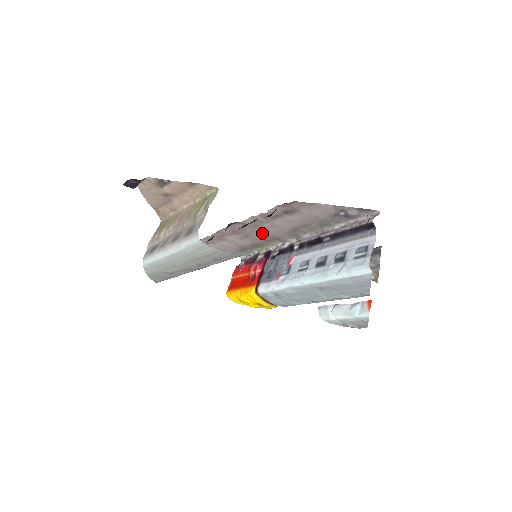
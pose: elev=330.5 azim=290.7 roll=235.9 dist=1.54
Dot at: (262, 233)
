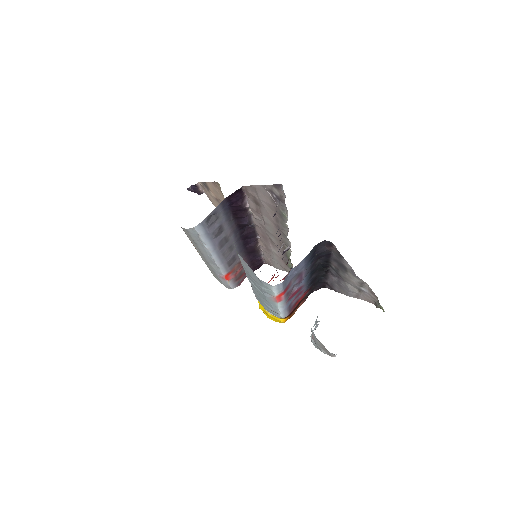
Dot at: (273, 236)
